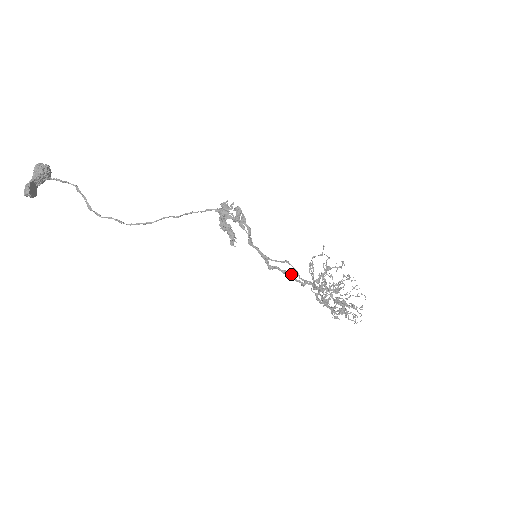
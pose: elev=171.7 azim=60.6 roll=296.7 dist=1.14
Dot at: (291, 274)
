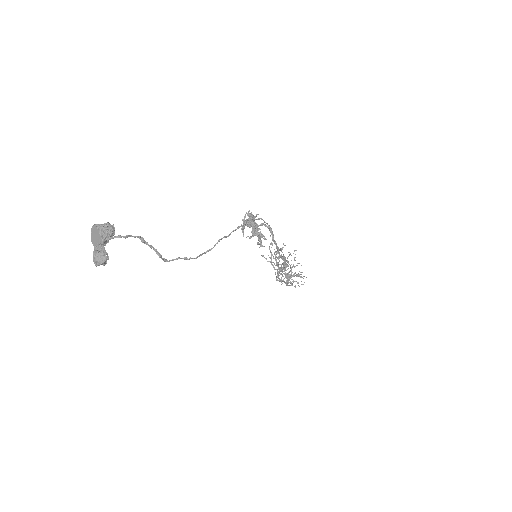
Dot at: (284, 259)
